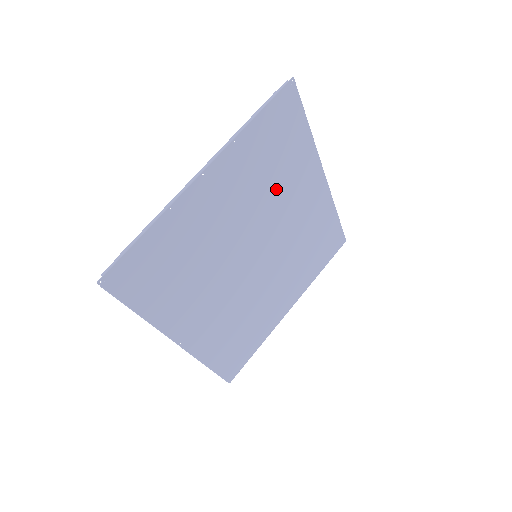
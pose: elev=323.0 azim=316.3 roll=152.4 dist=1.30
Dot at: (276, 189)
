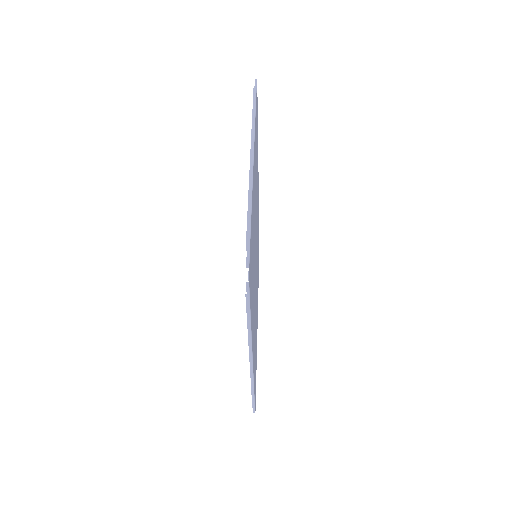
Dot at: occluded
